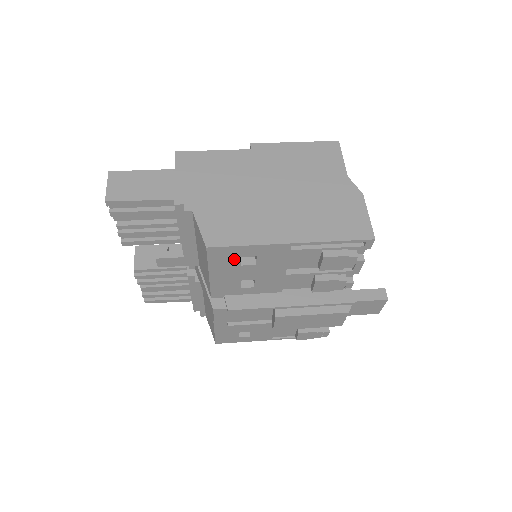
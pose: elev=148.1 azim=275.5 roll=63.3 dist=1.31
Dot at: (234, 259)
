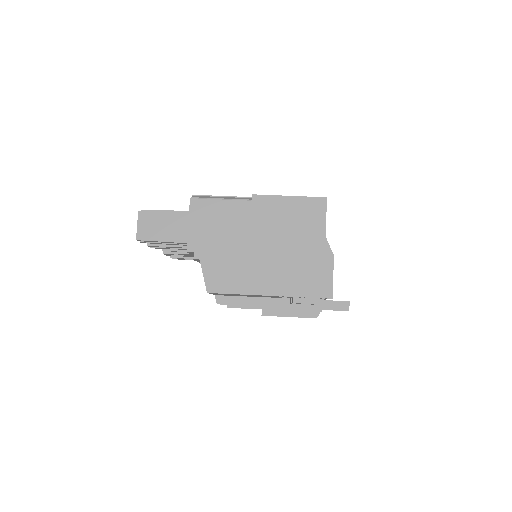
Dot at: (229, 294)
